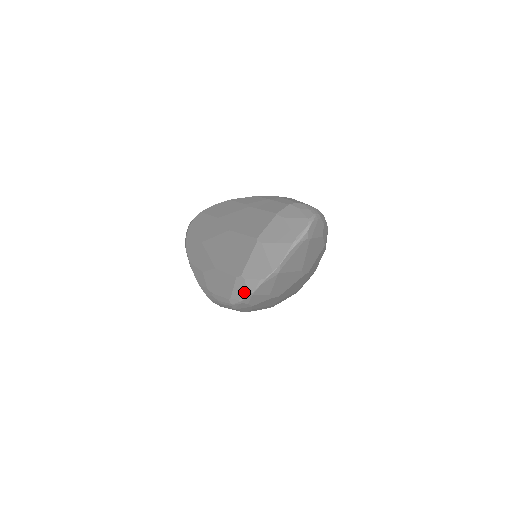
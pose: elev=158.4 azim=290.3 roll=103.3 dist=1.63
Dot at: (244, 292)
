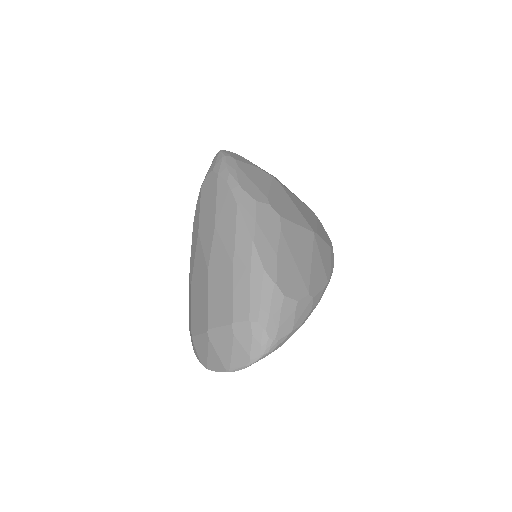
Dot at: occluded
